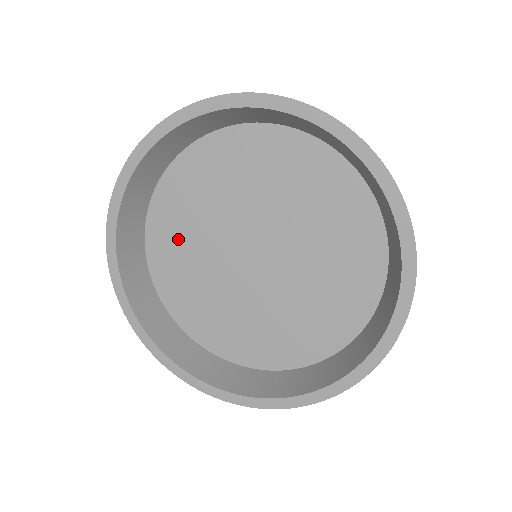
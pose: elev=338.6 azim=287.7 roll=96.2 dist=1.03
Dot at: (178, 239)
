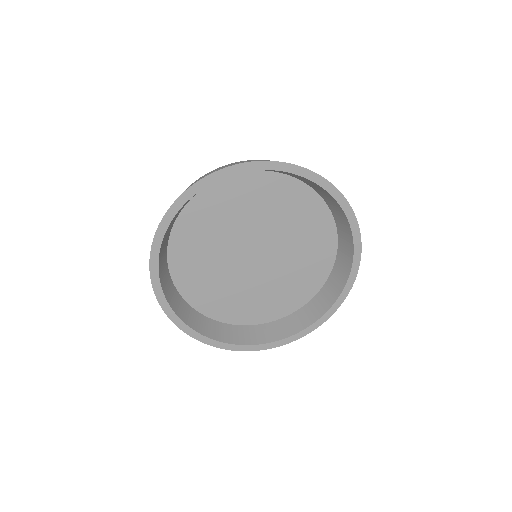
Dot at: (197, 243)
